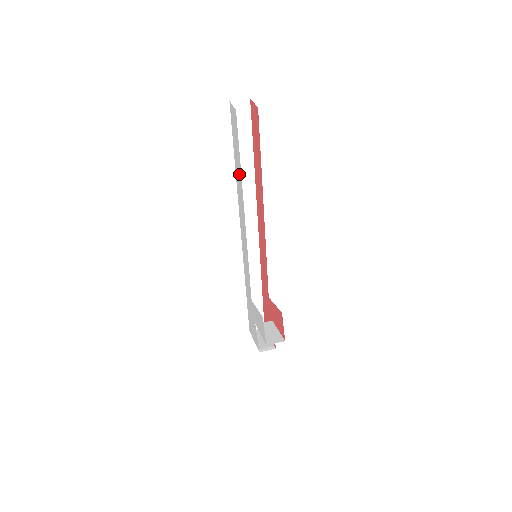
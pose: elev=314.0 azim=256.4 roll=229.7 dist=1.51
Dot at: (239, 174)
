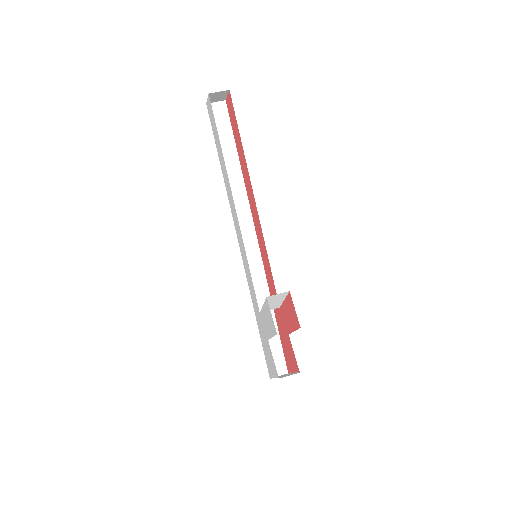
Dot at: (223, 163)
